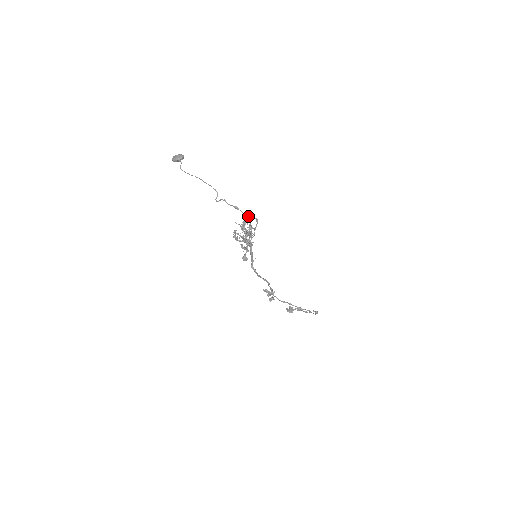
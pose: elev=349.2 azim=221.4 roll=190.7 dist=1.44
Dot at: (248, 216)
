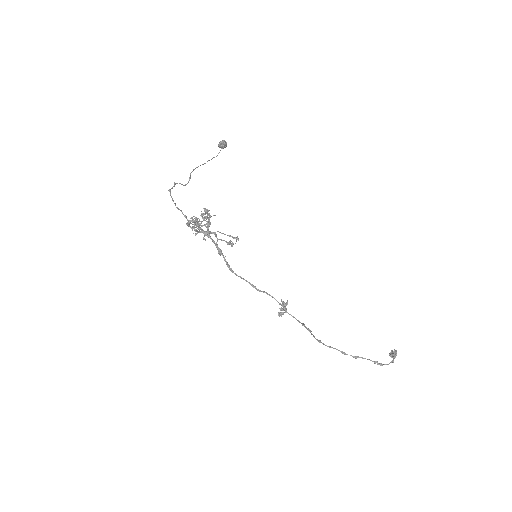
Dot at: (172, 200)
